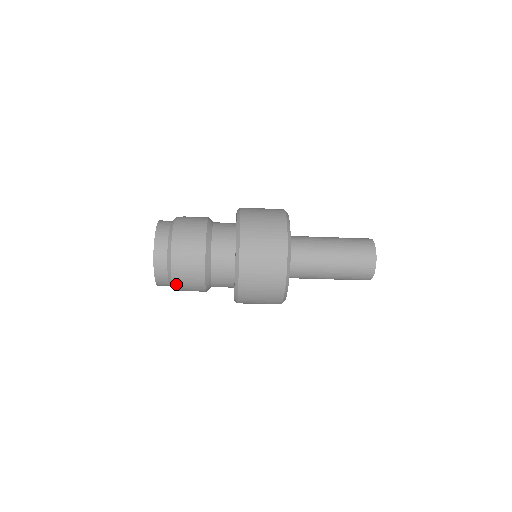
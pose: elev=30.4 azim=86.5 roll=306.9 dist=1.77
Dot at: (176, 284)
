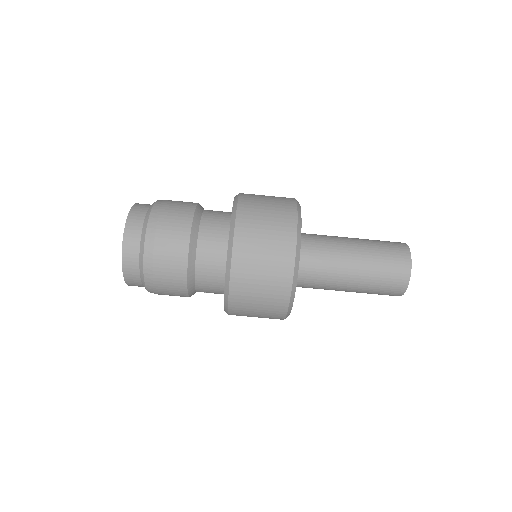
Dot at: (151, 236)
